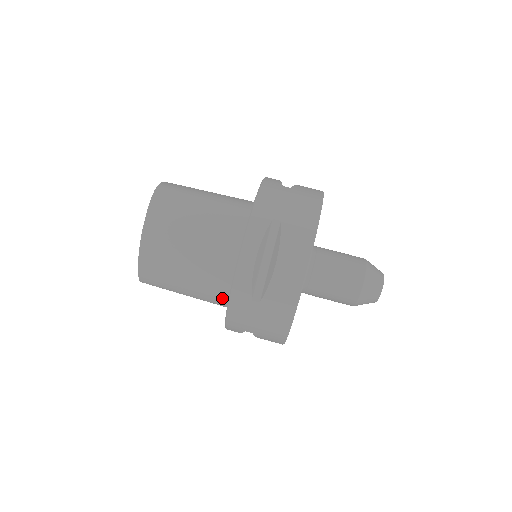
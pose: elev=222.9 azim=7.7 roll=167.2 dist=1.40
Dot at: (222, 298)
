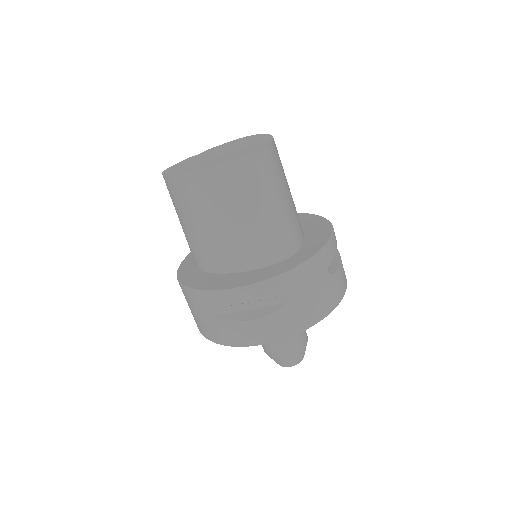
Dot at: (198, 261)
